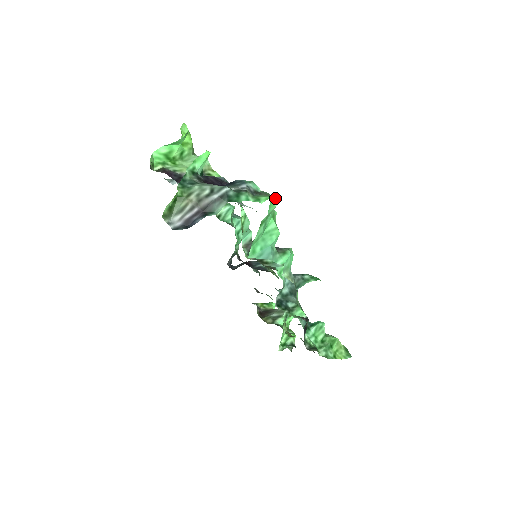
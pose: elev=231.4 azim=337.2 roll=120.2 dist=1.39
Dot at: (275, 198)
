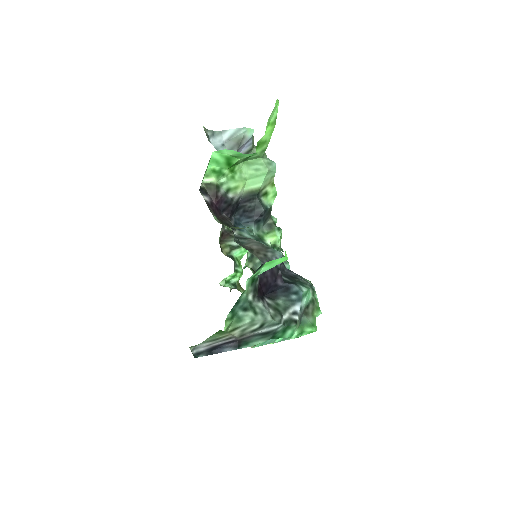
Dot at: (318, 309)
